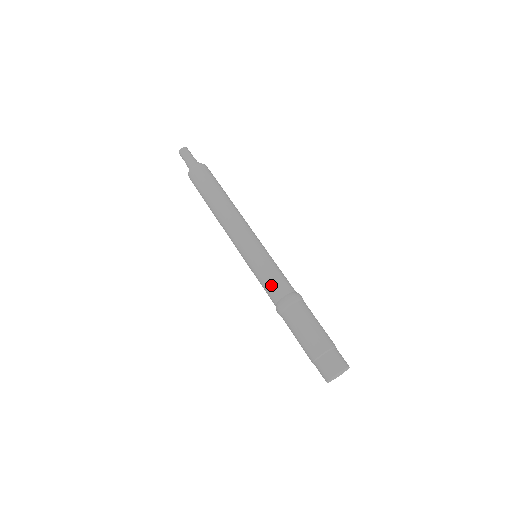
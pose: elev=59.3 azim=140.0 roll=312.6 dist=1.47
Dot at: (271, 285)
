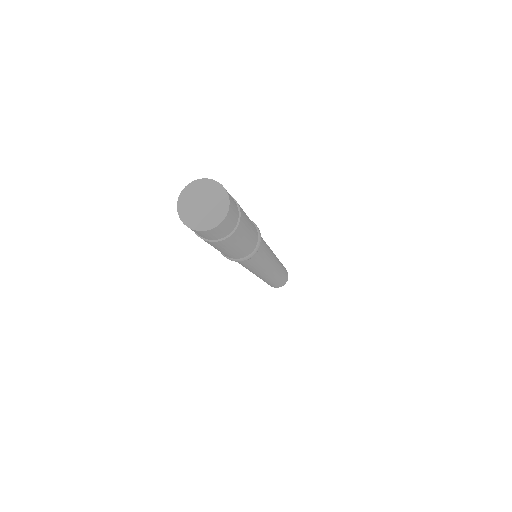
Dot at: occluded
